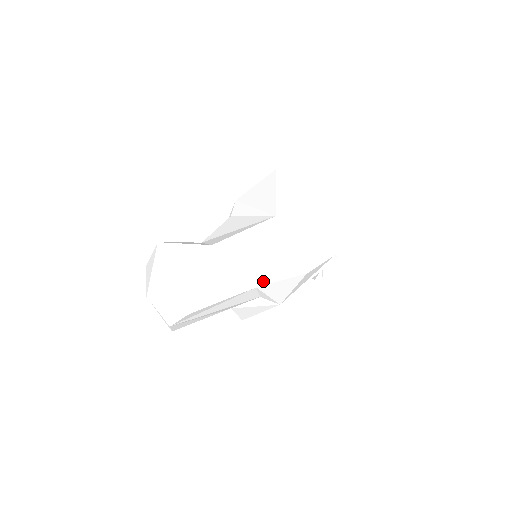
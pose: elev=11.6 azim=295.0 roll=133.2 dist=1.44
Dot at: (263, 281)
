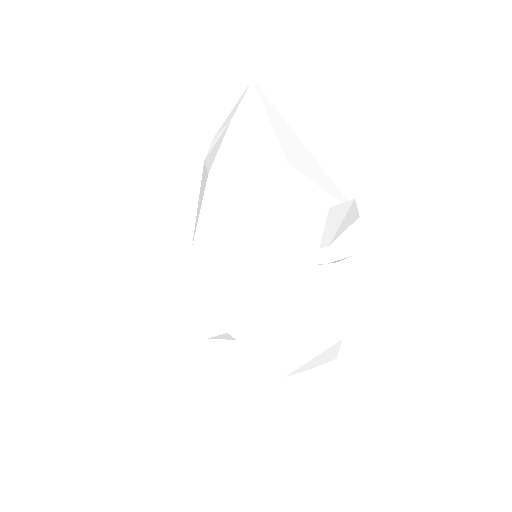
Dot at: (194, 233)
